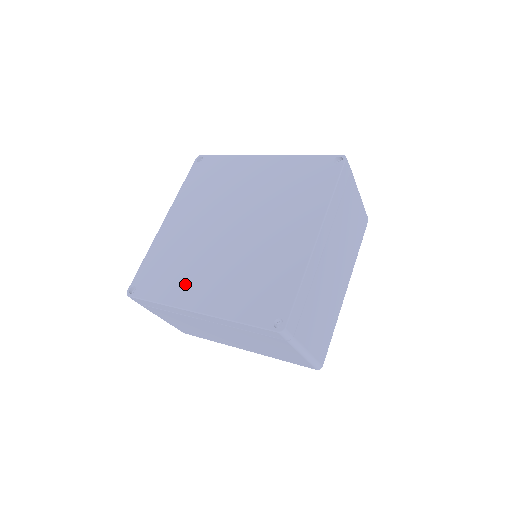
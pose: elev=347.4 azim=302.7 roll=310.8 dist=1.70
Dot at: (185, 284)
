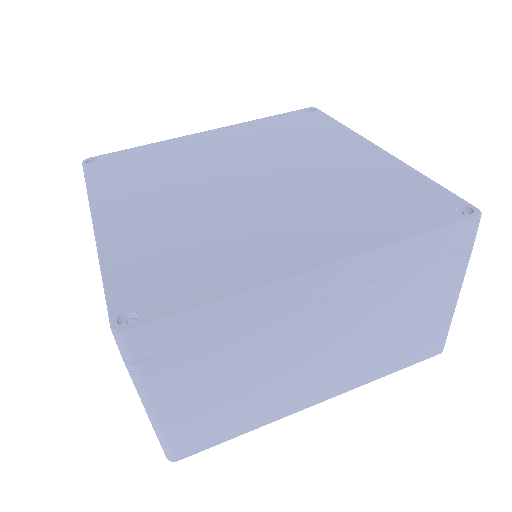
Dot at: (130, 192)
